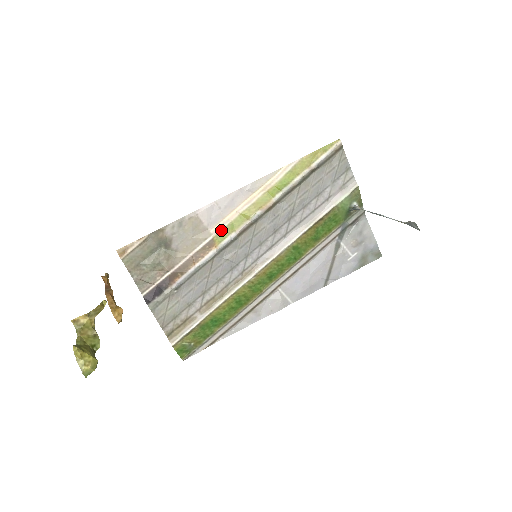
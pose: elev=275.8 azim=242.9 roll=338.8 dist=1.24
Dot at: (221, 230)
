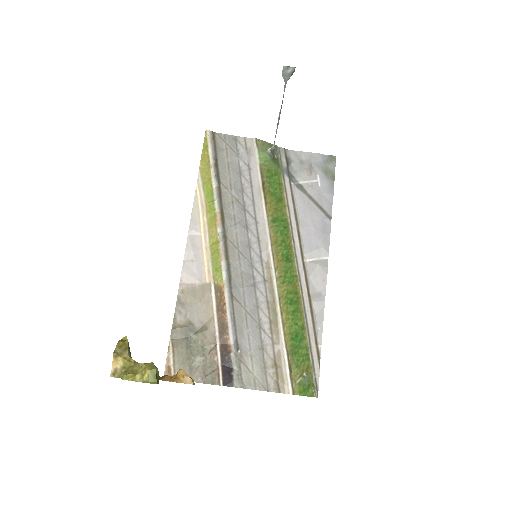
Dot at: (212, 272)
